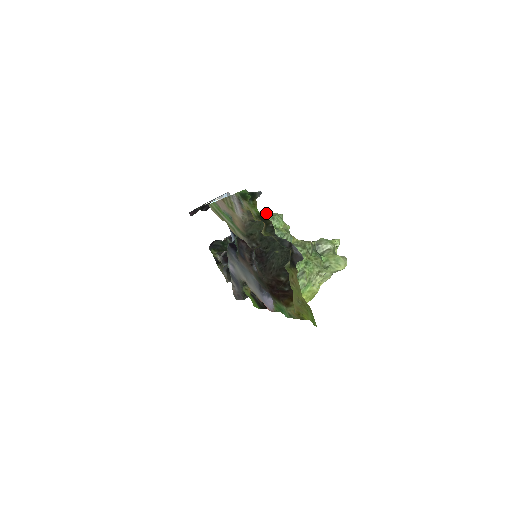
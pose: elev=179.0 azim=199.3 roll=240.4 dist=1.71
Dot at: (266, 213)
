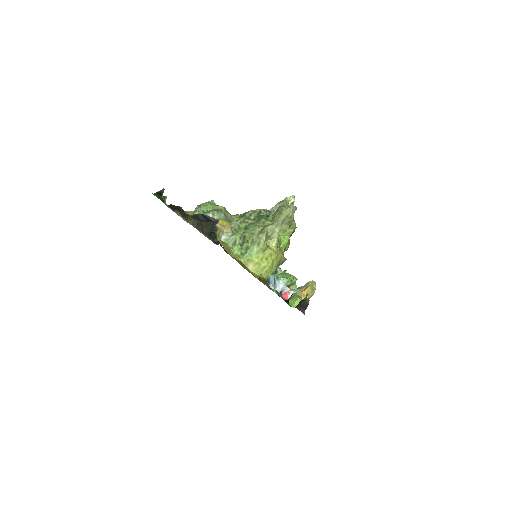
Dot at: occluded
